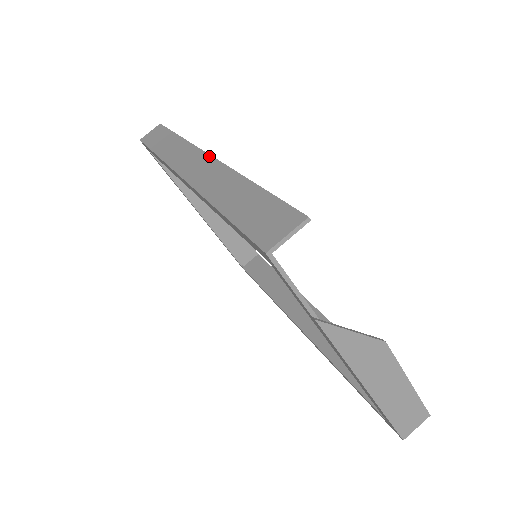
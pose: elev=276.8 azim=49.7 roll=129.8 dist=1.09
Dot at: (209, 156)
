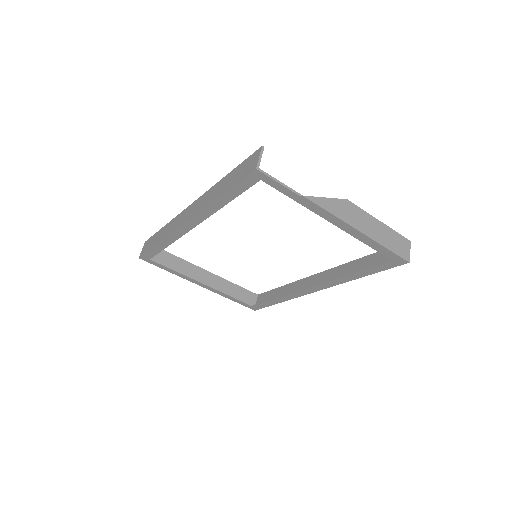
Dot at: (193, 203)
